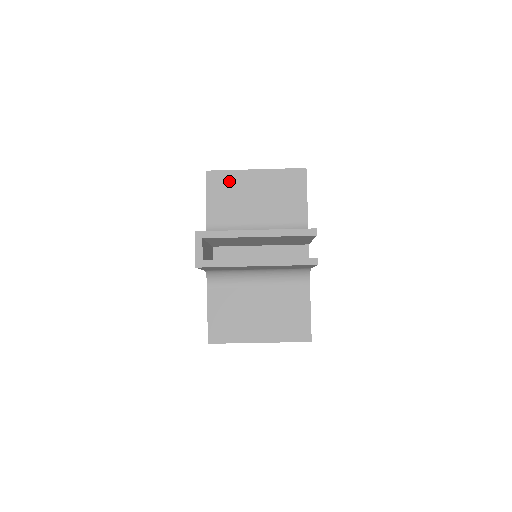
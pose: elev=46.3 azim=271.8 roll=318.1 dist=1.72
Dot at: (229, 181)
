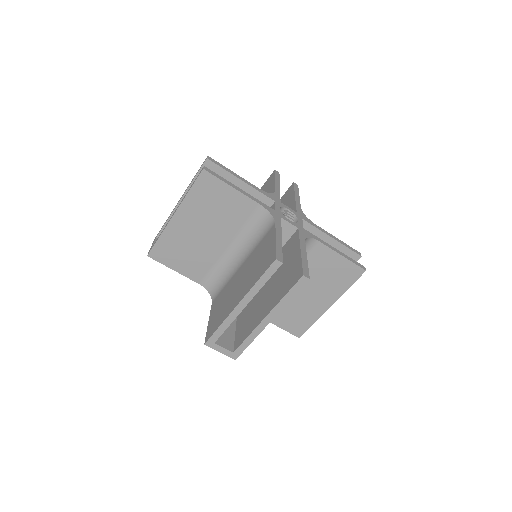
Dot at: occluded
